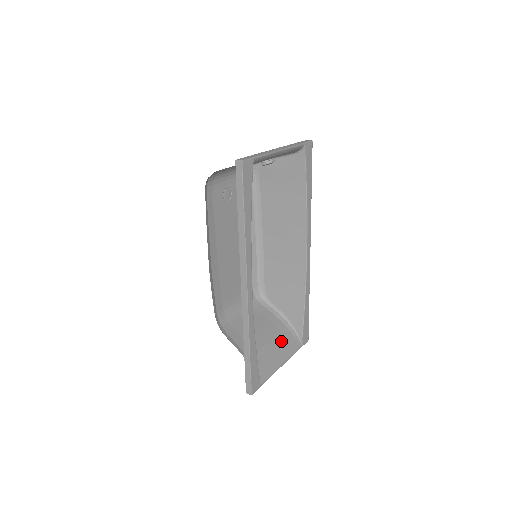
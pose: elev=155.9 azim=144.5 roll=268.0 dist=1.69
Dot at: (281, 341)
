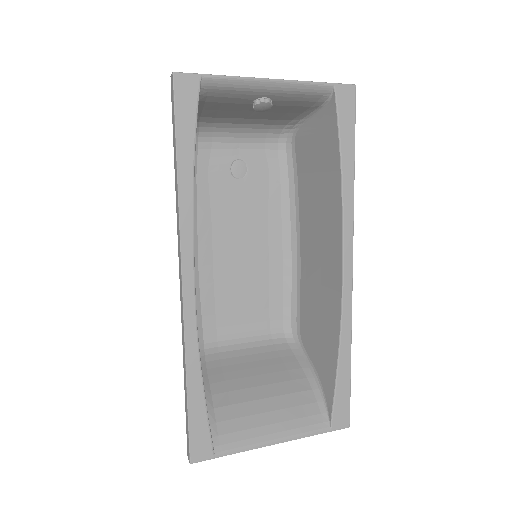
Dot at: (289, 406)
